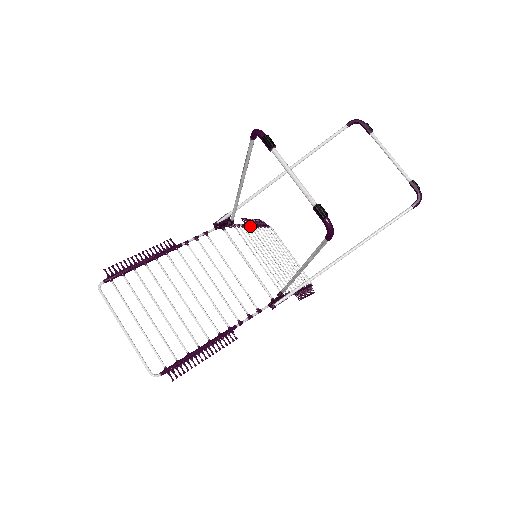
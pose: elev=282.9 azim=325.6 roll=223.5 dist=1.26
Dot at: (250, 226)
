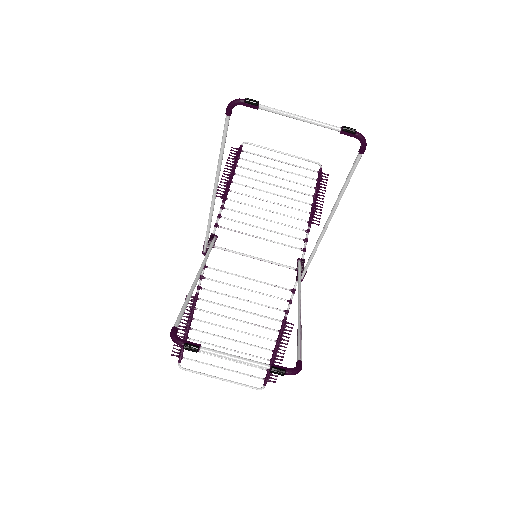
Dot at: (228, 191)
